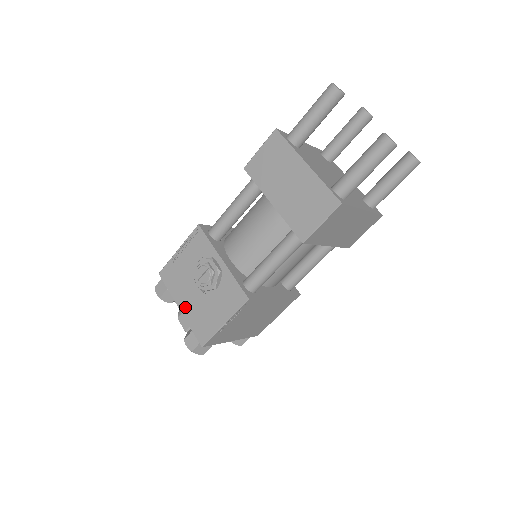
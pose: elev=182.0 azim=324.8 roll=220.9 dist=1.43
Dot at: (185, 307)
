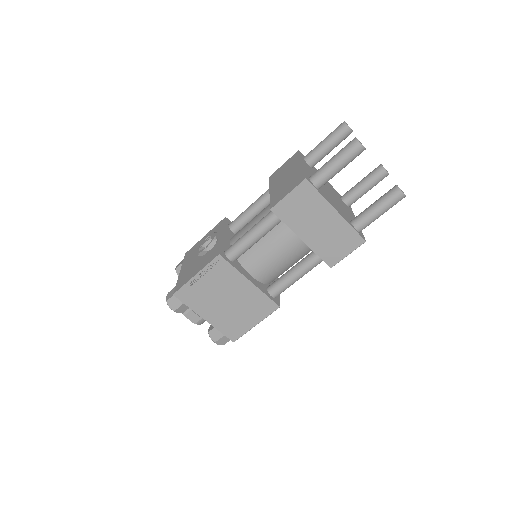
Dot at: (183, 270)
